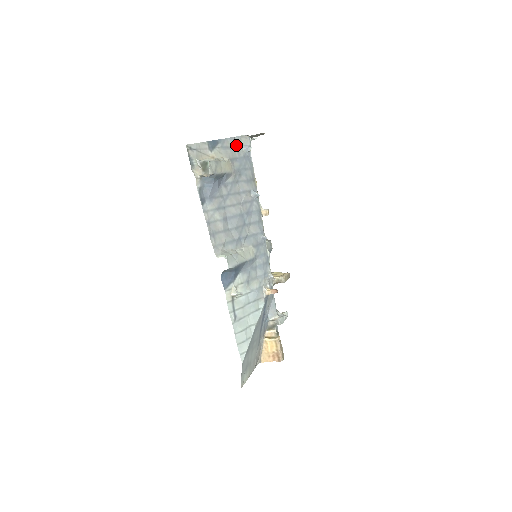
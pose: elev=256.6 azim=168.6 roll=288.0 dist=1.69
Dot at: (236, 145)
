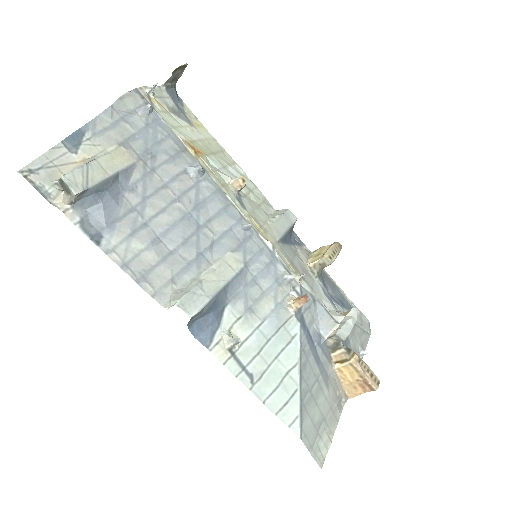
Dot at: (122, 116)
